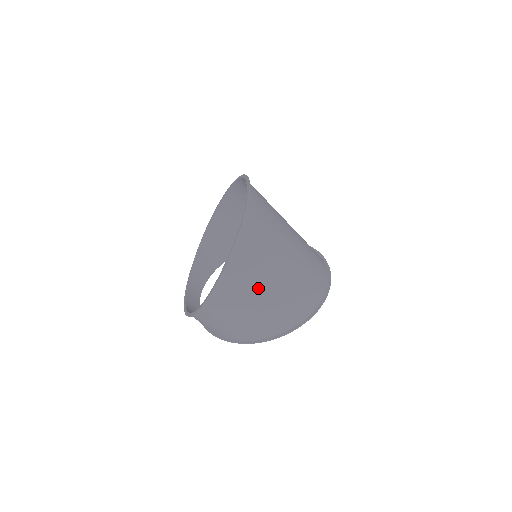
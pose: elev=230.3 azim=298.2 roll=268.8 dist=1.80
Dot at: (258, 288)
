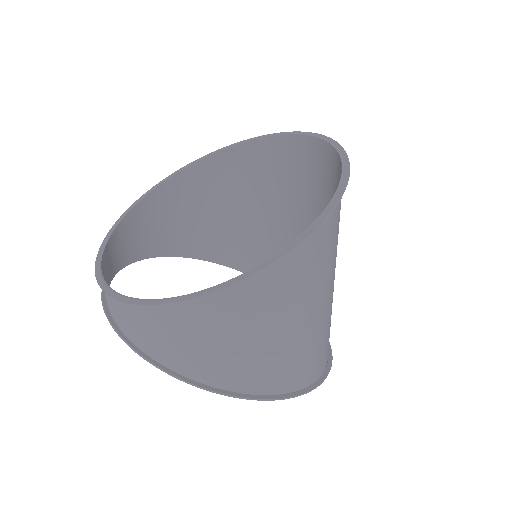
Dot at: (317, 293)
